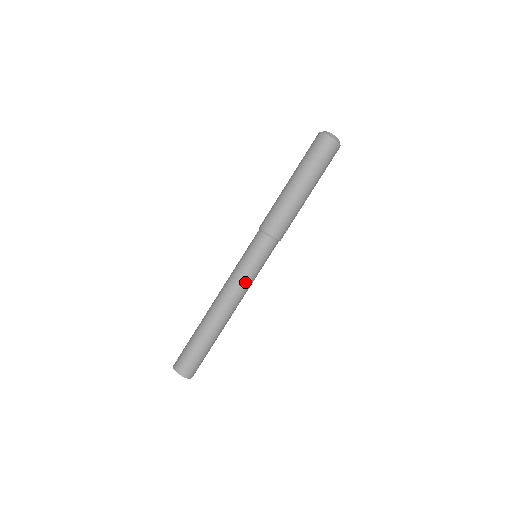
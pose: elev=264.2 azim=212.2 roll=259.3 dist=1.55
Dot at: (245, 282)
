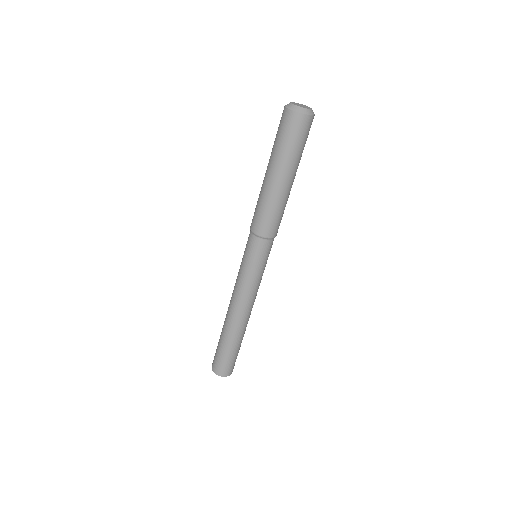
Dot at: (254, 286)
